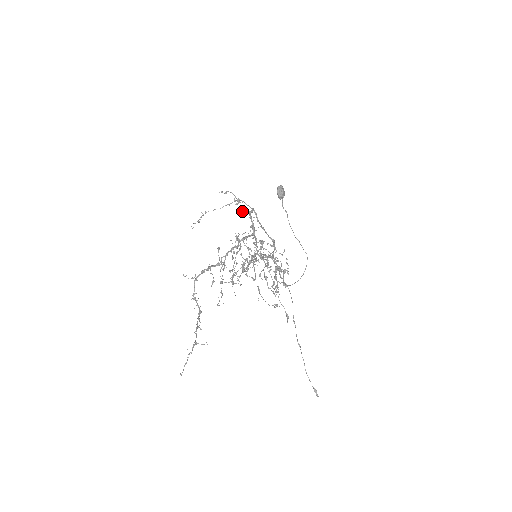
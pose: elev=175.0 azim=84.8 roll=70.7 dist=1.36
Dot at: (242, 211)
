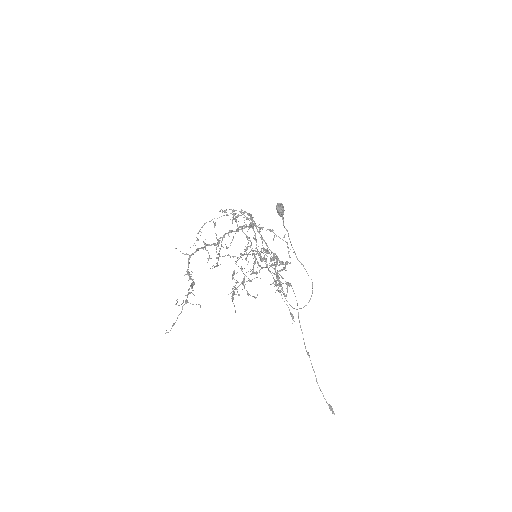
Dot at: (241, 211)
